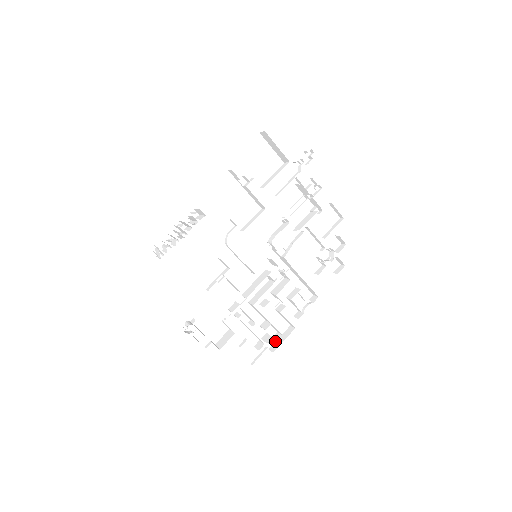
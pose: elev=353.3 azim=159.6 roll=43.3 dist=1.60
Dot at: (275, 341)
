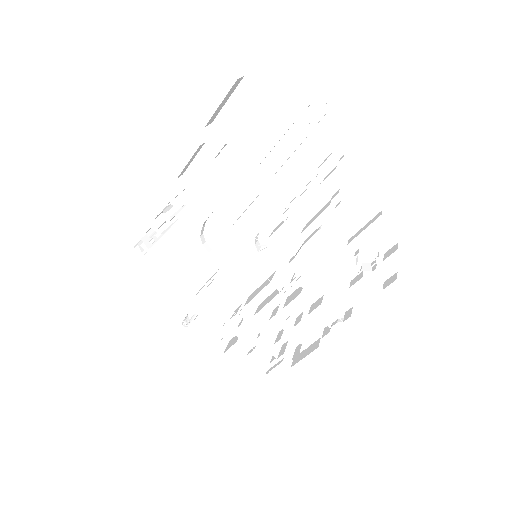
Dot at: (302, 351)
